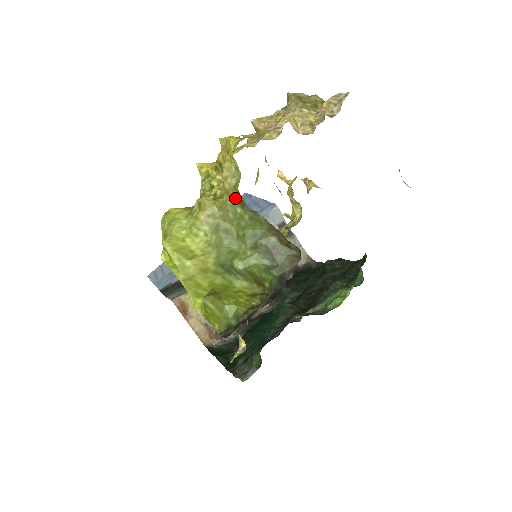
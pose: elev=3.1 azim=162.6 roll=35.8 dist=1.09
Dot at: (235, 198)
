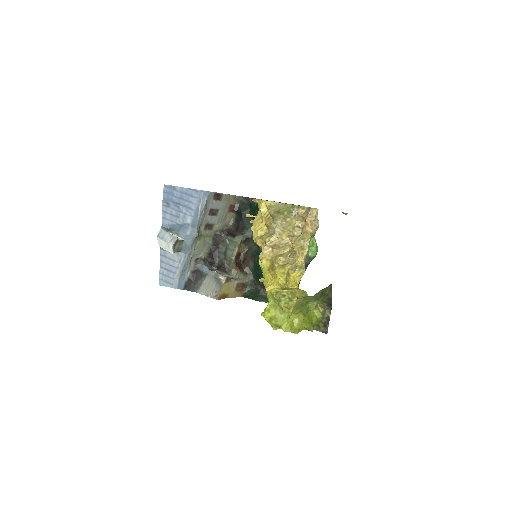
Dot at: (305, 297)
